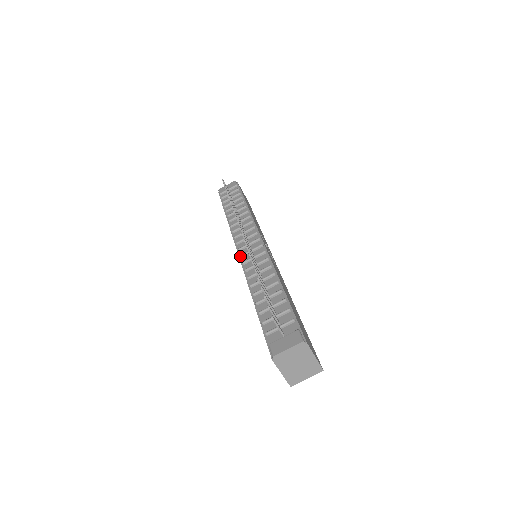
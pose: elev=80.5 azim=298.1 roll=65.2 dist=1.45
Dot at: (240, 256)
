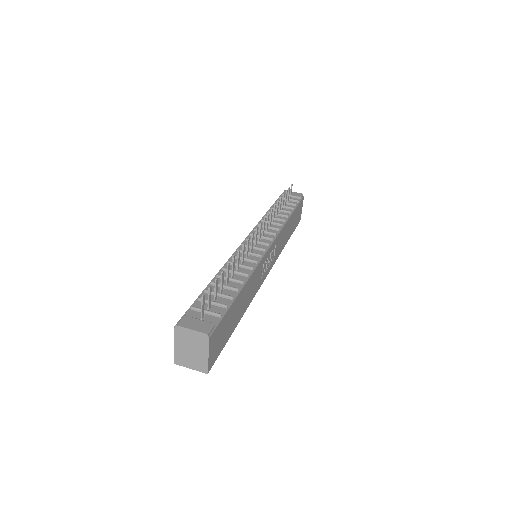
Dot at: (242, 244)
